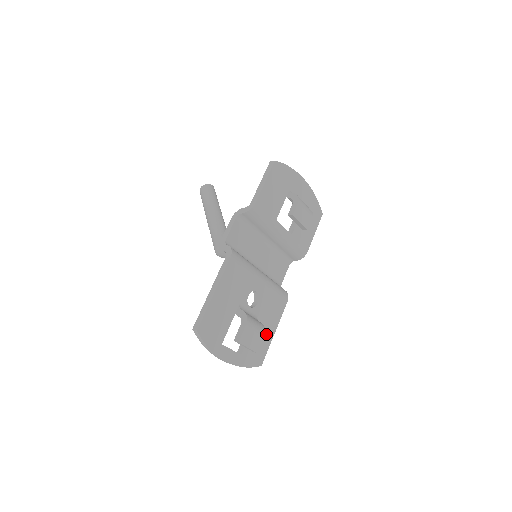
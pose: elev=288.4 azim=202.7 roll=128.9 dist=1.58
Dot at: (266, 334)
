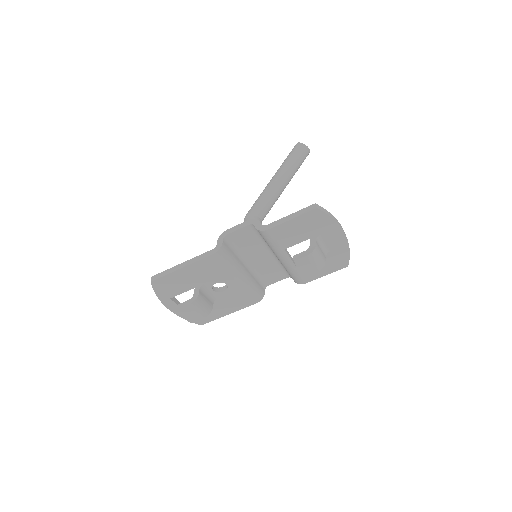
Dot at: (219, 311)
